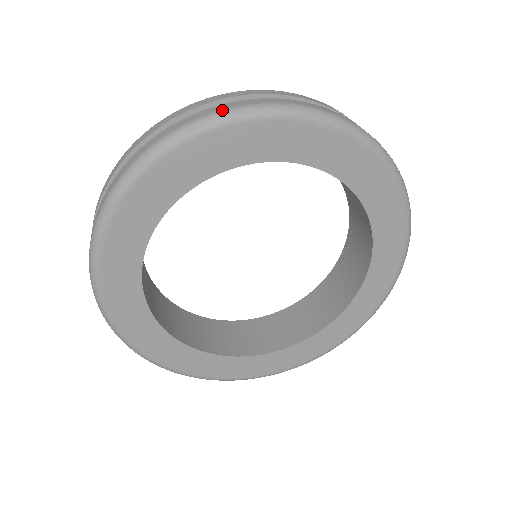
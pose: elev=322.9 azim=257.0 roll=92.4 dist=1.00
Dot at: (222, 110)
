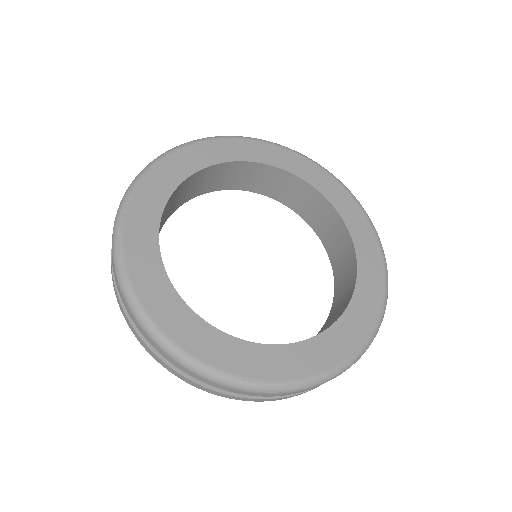
Dot at: occluded
